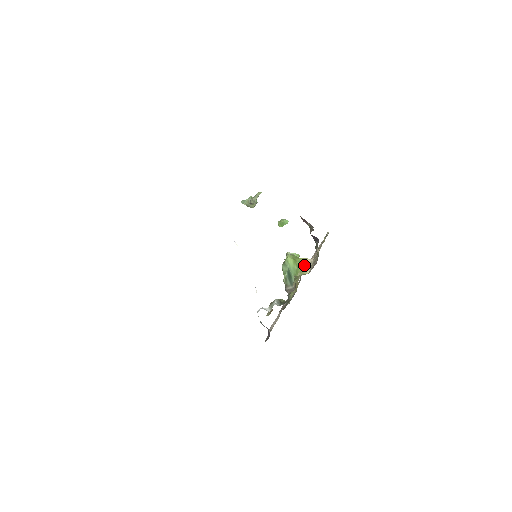
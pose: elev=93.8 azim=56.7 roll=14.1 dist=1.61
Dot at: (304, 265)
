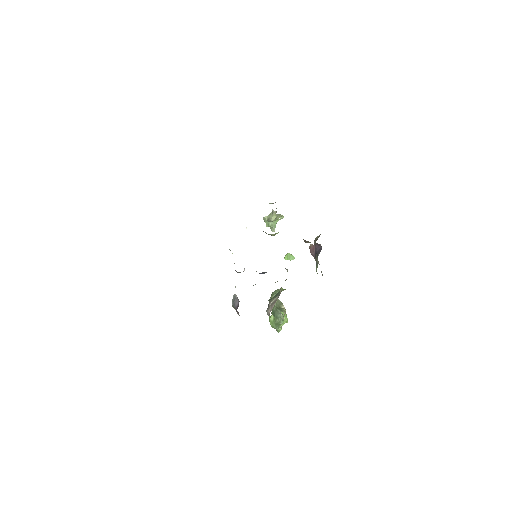
Dot at: occluded
